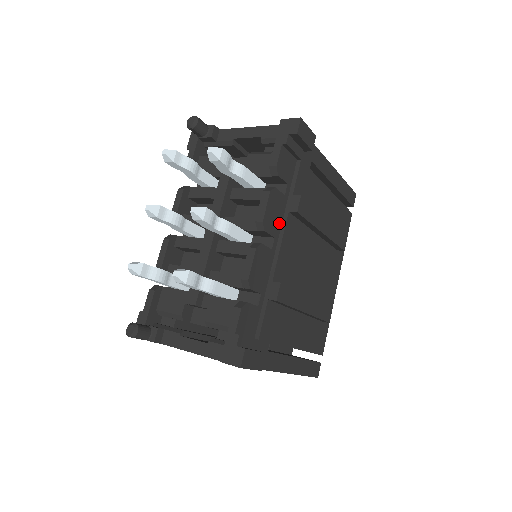
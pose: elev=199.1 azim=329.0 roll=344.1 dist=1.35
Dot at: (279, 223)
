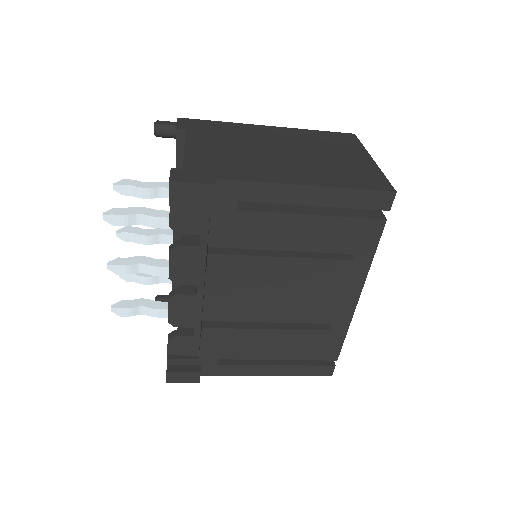
Dot at: (200, 272)
